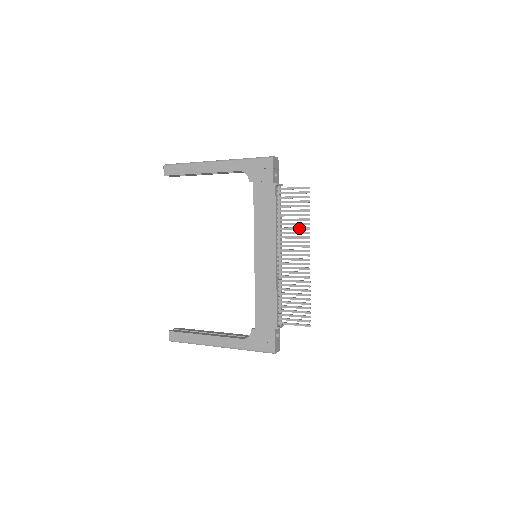
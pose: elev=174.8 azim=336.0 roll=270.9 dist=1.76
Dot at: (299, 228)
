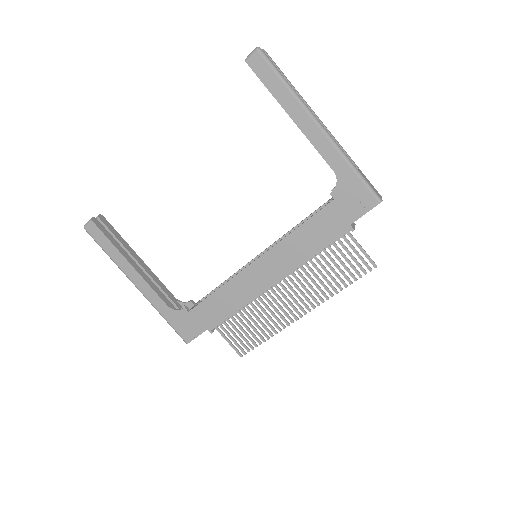
Dot at: (324, 285)
